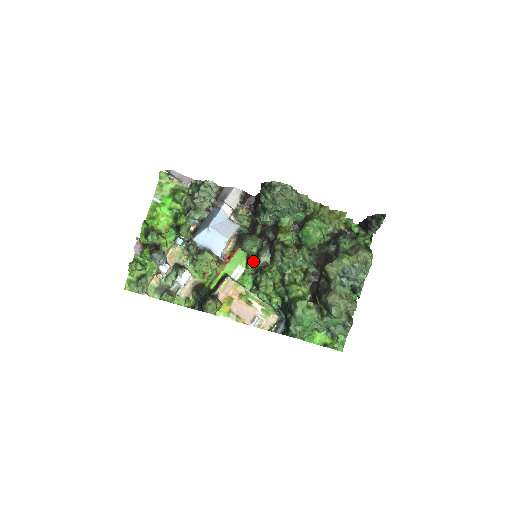
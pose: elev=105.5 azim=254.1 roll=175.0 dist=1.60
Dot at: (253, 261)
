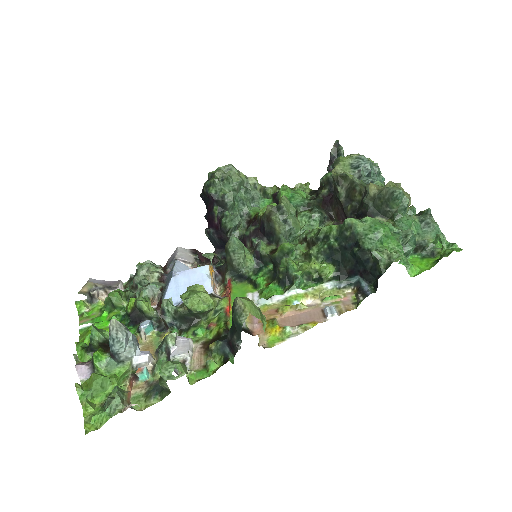
Dot at: (259, 275)
